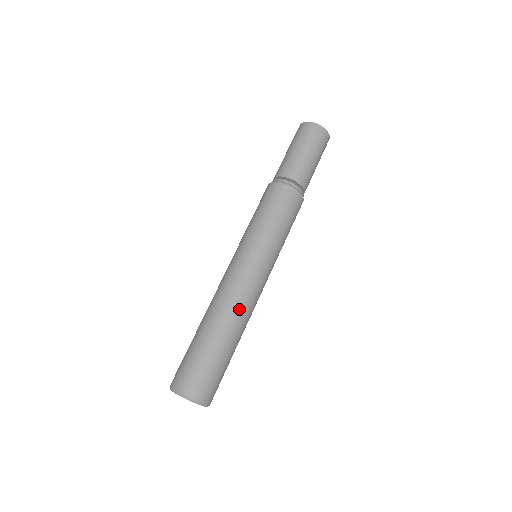
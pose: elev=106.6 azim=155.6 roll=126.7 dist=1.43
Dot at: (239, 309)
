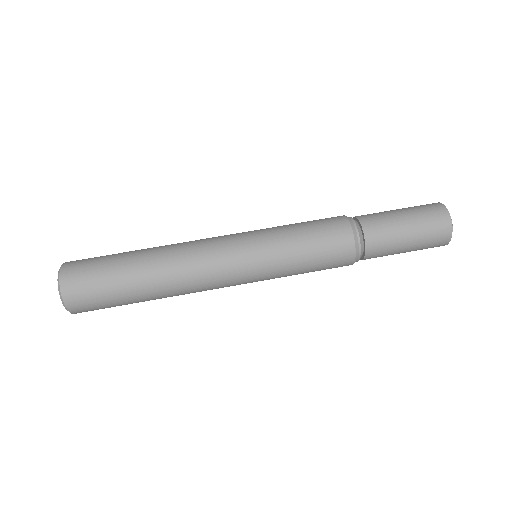
Dot at: (181, 267)
